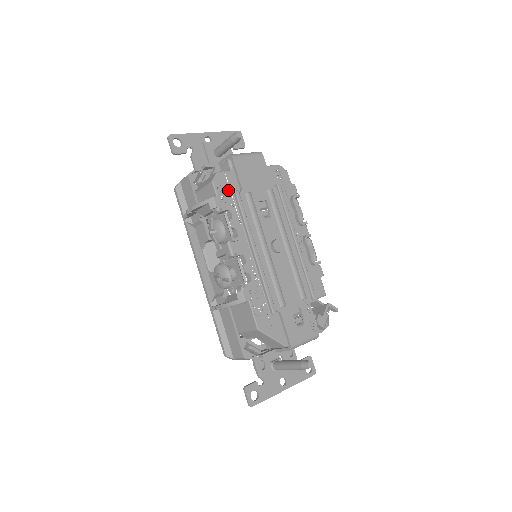
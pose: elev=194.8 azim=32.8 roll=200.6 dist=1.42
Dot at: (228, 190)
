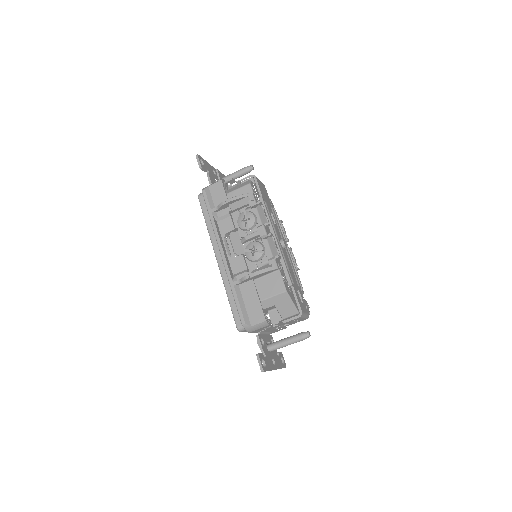
Dot at: (256, 194)
